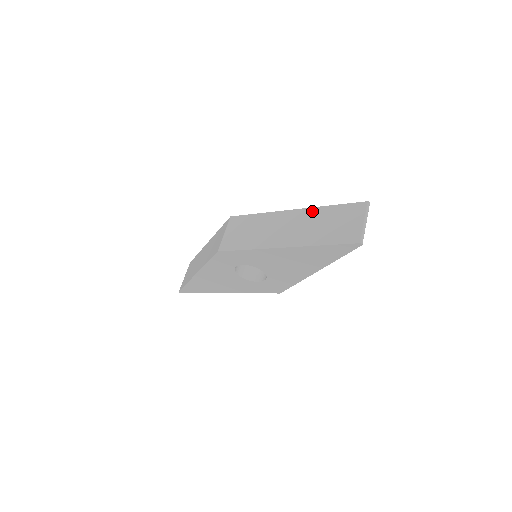
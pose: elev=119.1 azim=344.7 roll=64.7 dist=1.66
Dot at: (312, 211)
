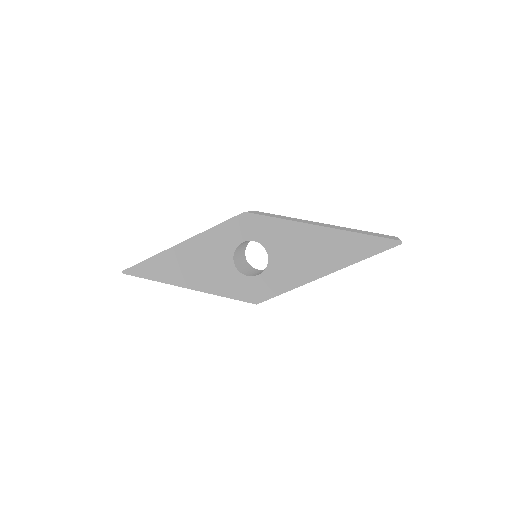
Dot at: (345, 227)
